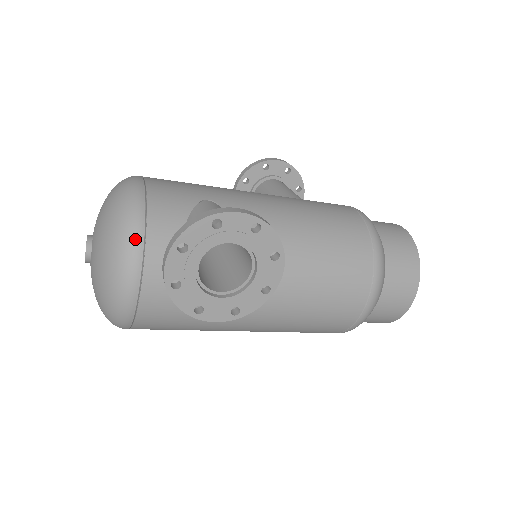
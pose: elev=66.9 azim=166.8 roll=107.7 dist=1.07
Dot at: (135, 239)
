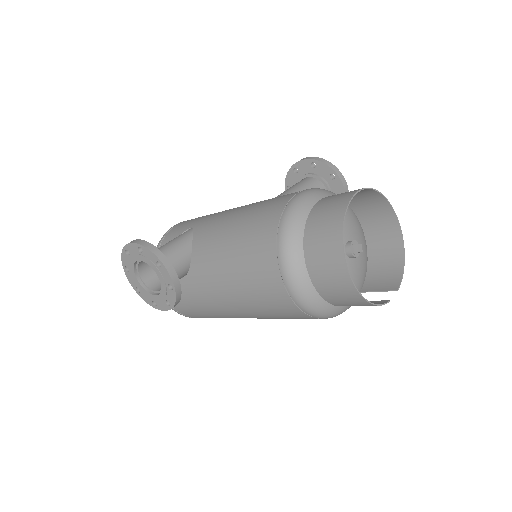
Dot at: occluded
